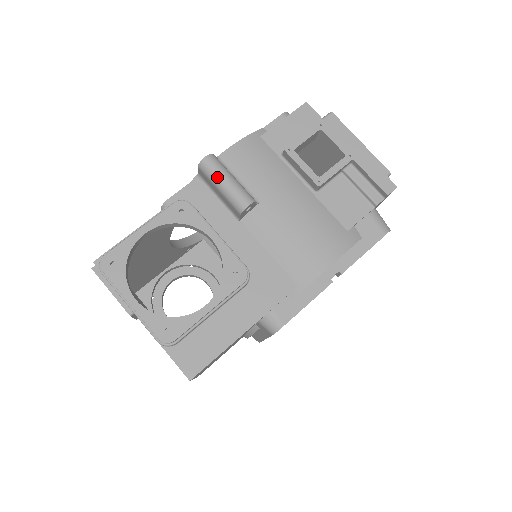
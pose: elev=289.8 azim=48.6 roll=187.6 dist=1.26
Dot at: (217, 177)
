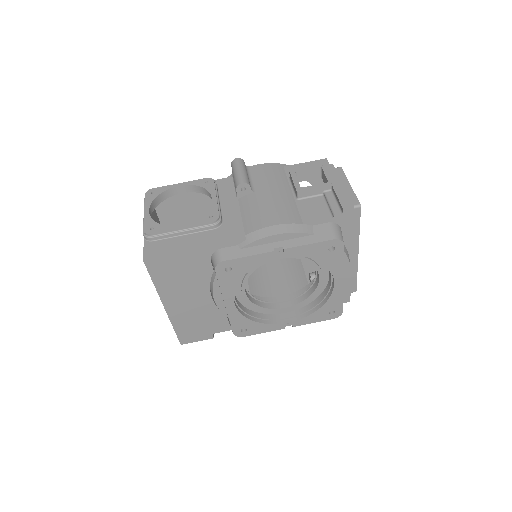
Dot at: (236, 168)
